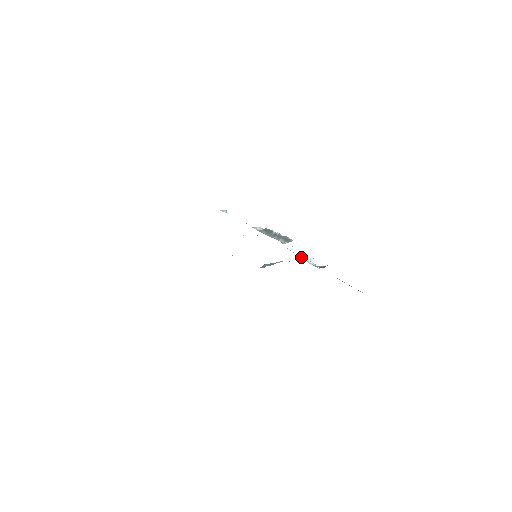
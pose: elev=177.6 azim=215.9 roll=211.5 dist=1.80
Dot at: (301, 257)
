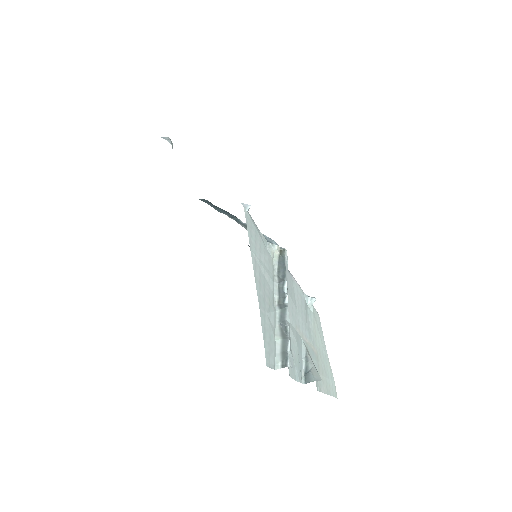
Dot at: (300, 308)
